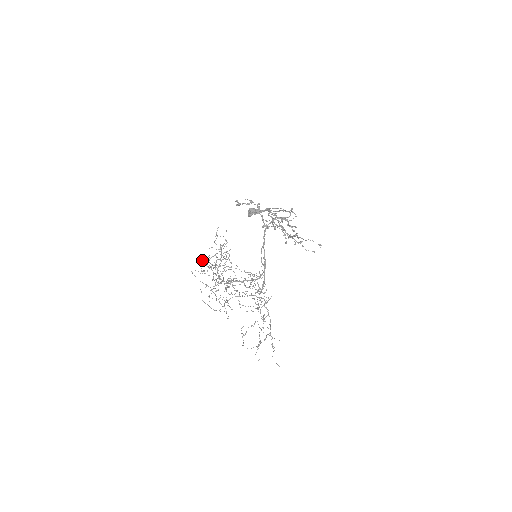
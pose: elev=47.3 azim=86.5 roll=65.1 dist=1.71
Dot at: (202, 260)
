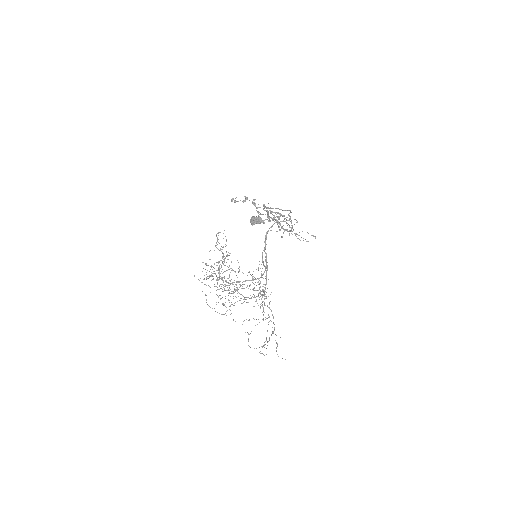
Dot at: (203, 262)
